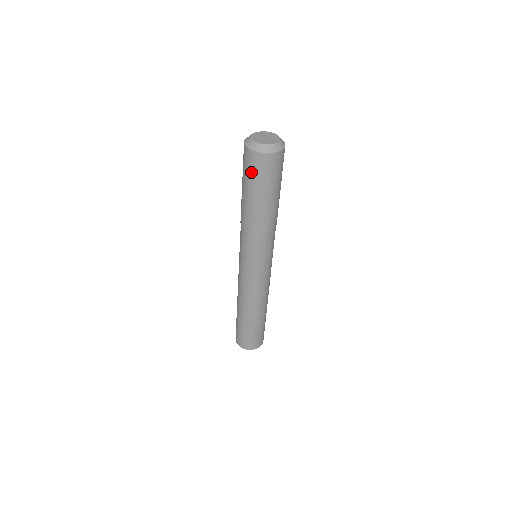
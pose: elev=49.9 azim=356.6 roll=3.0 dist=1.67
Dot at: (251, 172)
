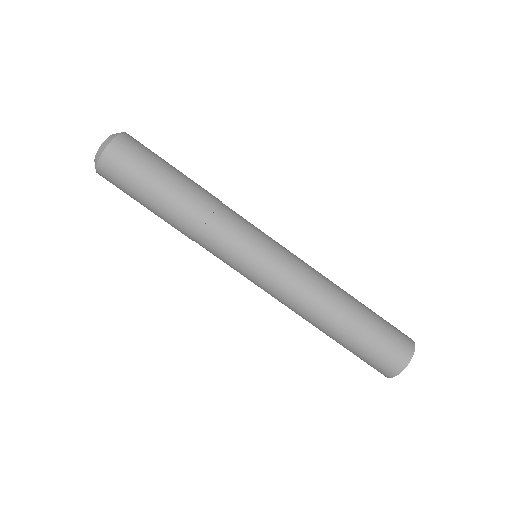
Dot at: (127, 172)
